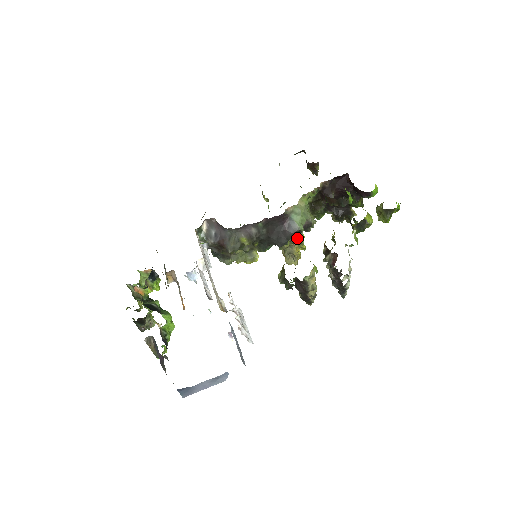
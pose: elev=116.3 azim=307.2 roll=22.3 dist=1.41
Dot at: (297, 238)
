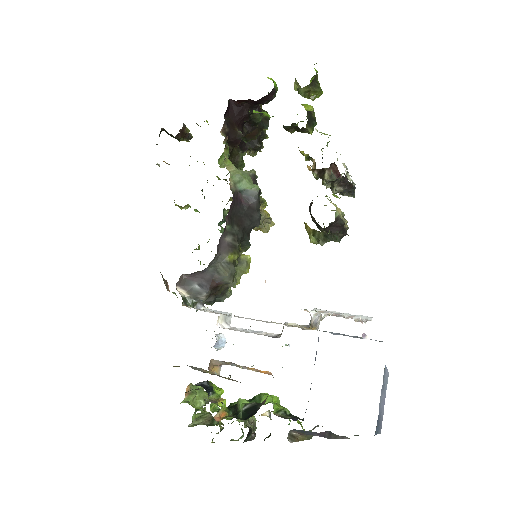
Dot at: occluded
